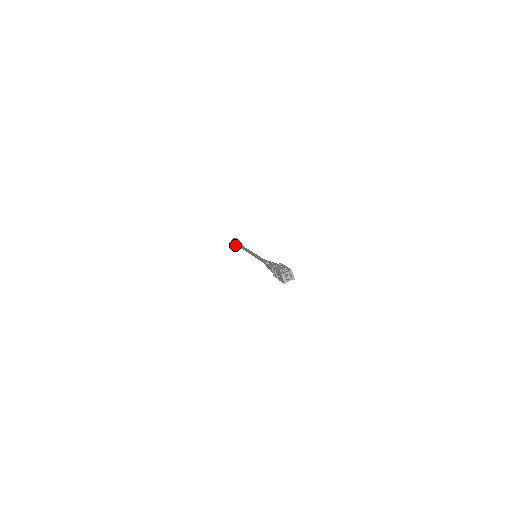
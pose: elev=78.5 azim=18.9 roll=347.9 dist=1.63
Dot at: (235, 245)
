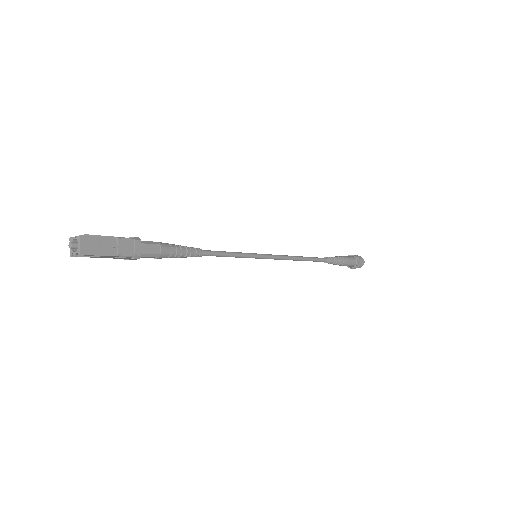
Dot at: occluded
